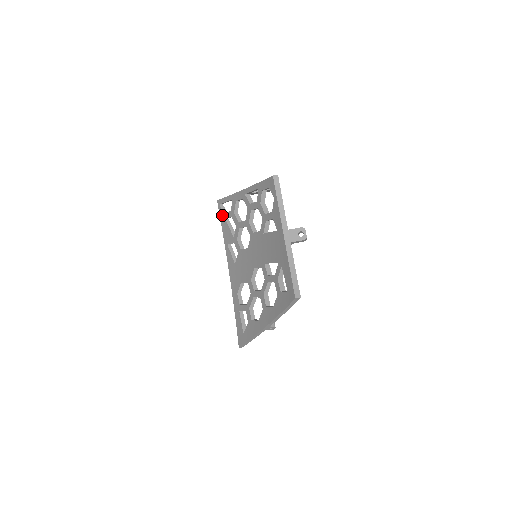
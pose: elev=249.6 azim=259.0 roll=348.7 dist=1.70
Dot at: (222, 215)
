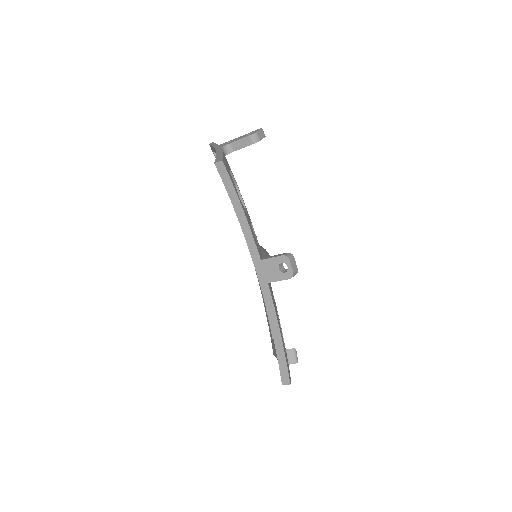
Dot at: occluded
